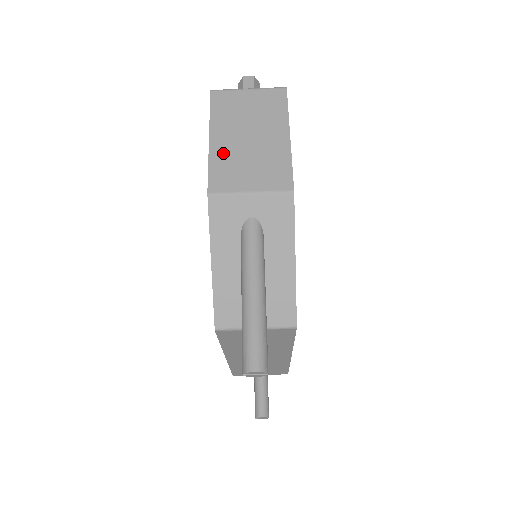
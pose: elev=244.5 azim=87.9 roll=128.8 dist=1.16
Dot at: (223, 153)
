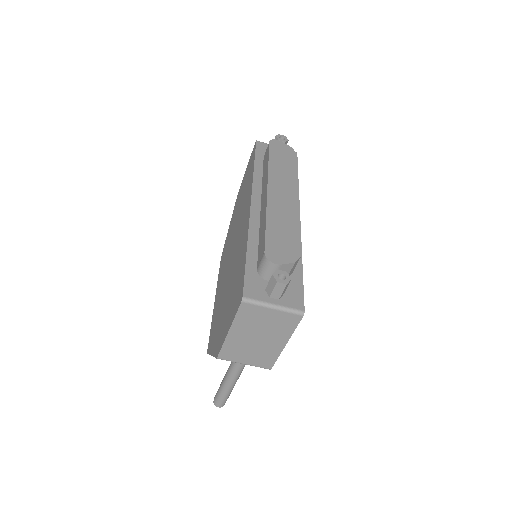
Dot at: (235, 342)
